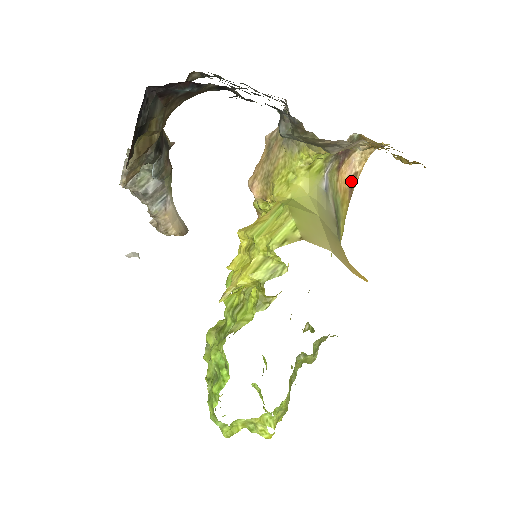
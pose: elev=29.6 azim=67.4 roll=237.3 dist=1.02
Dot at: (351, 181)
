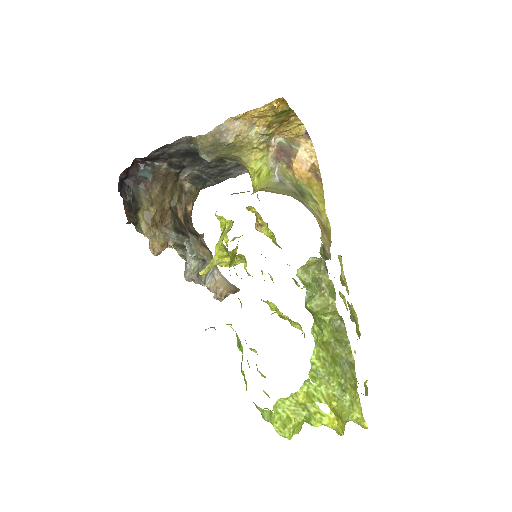
Dot at: (312, 171)
